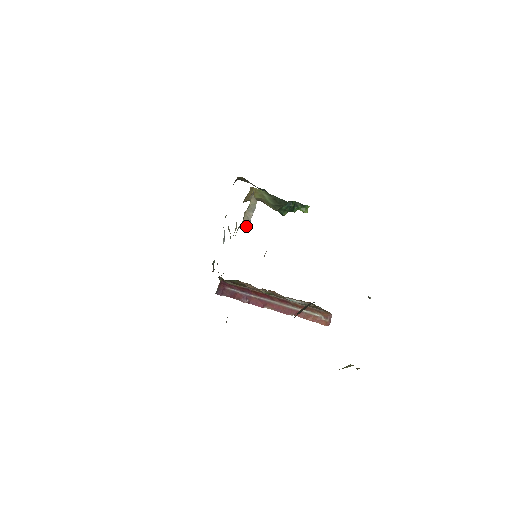
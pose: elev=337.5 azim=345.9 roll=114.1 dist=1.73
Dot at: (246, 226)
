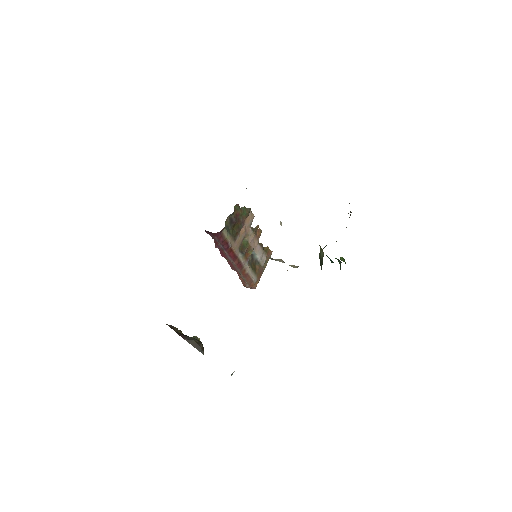
Dot at: (270, 258)
